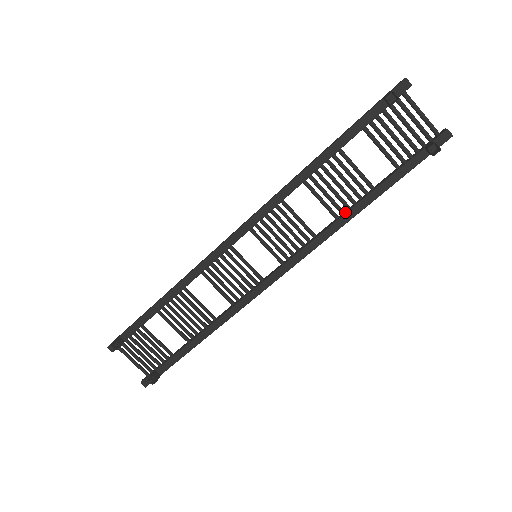
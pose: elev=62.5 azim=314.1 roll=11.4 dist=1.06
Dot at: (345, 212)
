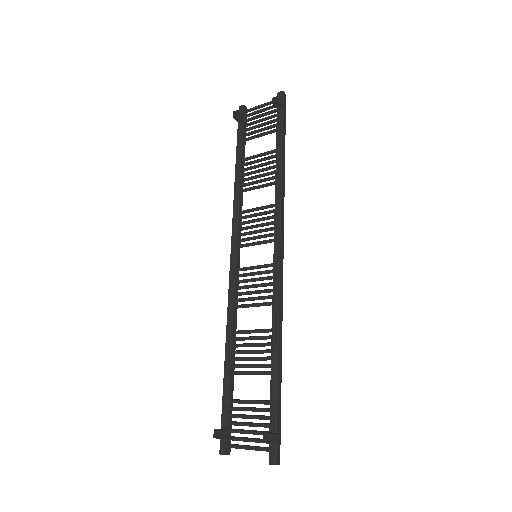
Dot at: (275, 175)
